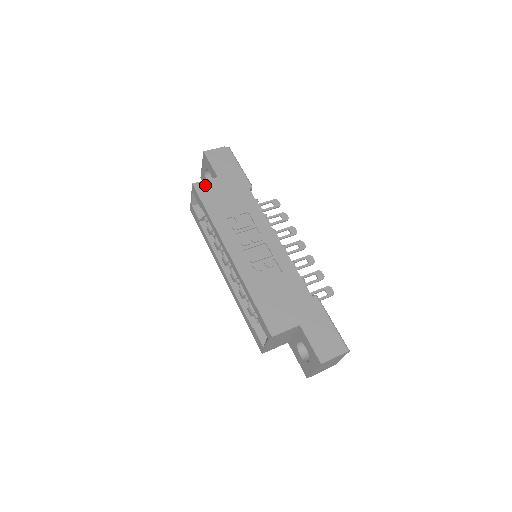
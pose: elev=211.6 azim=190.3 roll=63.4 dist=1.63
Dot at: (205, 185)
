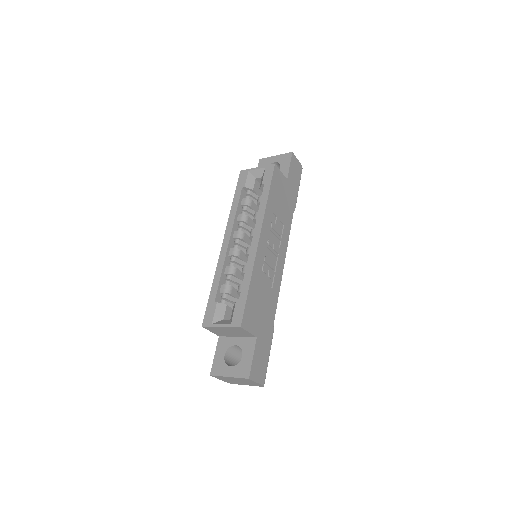
Dot at: (279, 175)
